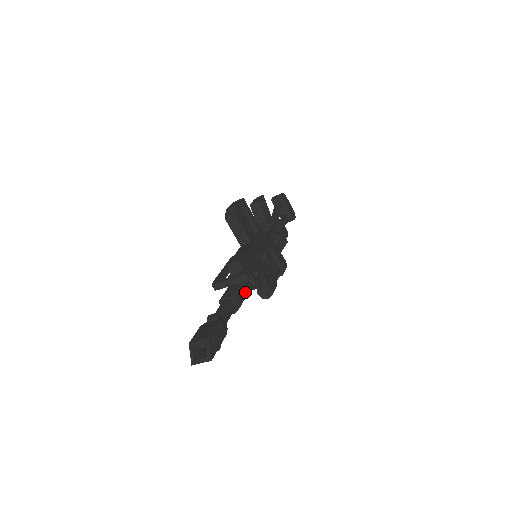
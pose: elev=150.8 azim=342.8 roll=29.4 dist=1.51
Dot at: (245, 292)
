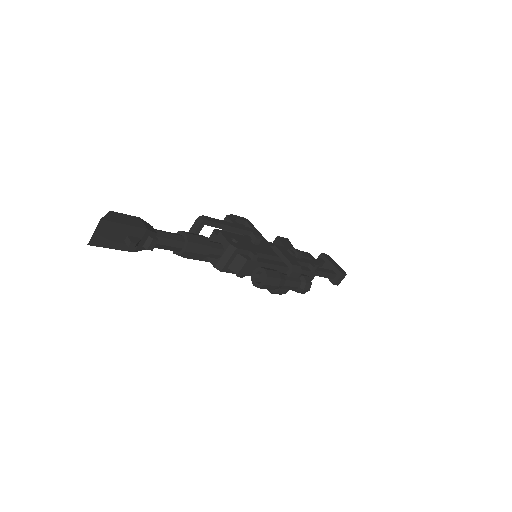
Dot at: (207, 240)
